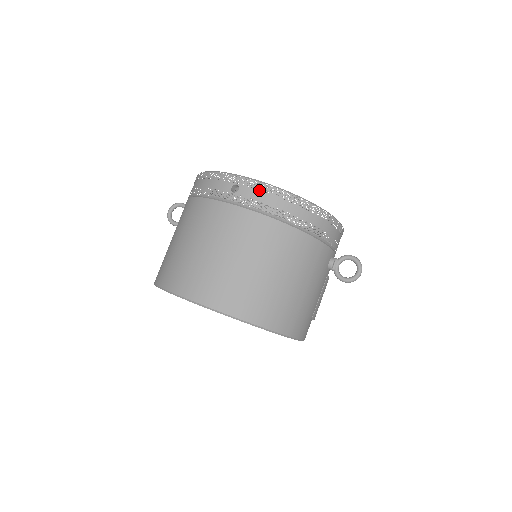
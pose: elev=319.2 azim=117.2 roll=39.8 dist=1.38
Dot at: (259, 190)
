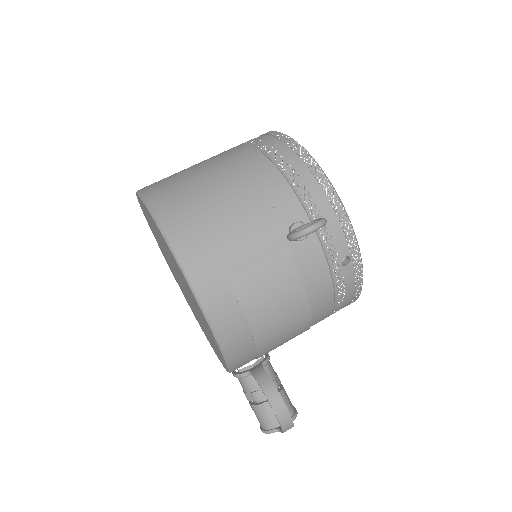
Dot at: (262, 135)
